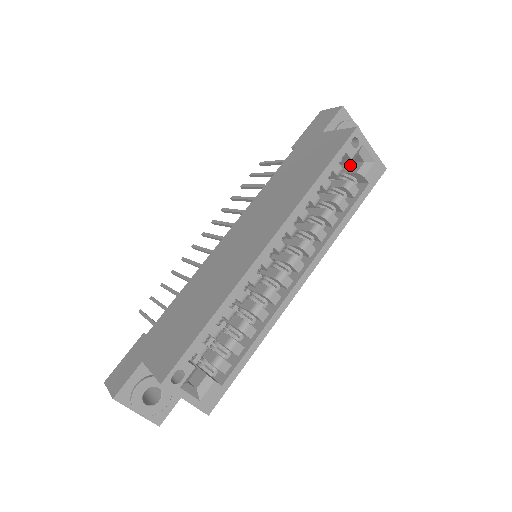
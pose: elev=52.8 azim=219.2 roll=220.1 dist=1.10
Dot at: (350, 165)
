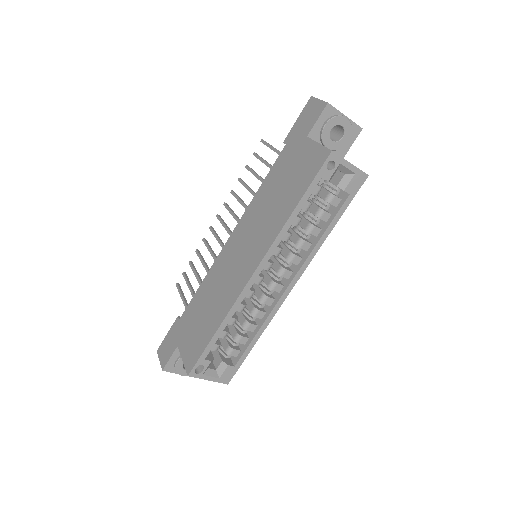
Dot at: occluded
